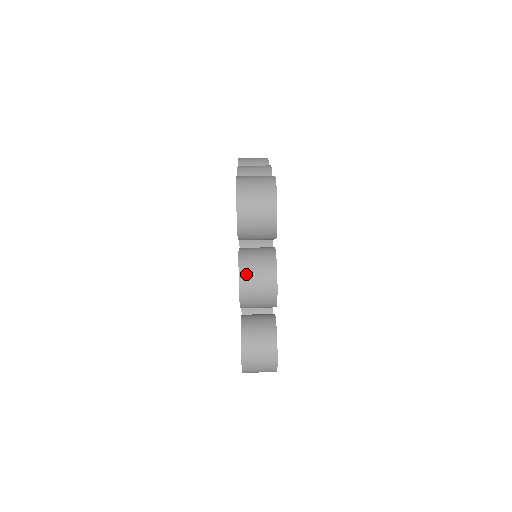
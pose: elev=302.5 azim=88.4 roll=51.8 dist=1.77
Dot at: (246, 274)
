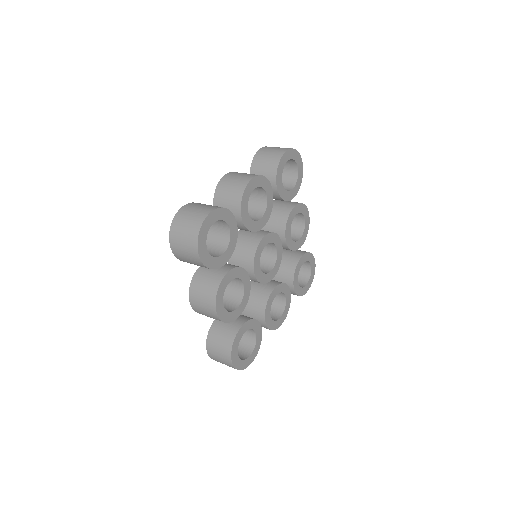
Dot at: (194, 293)
